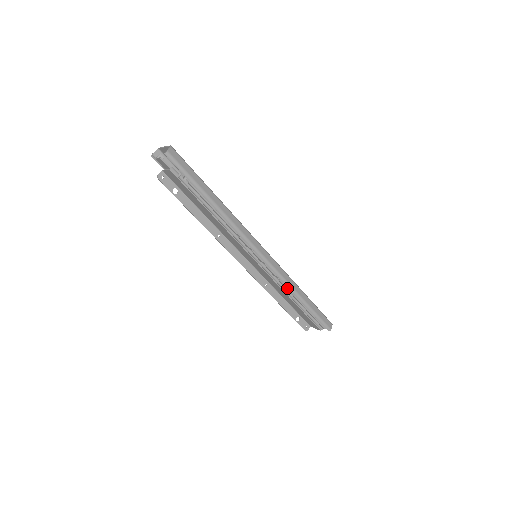
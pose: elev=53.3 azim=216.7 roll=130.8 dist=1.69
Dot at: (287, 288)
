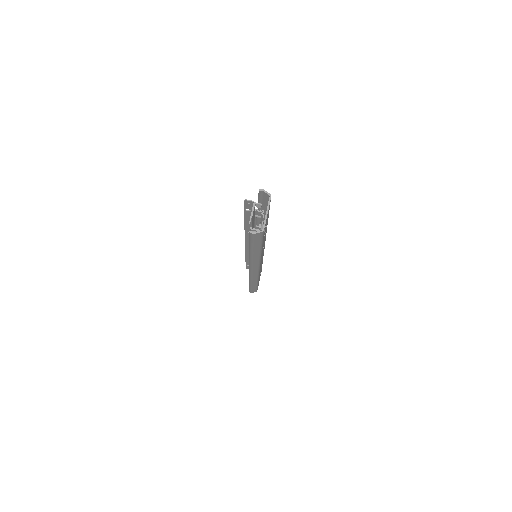
Dot at: occluded
